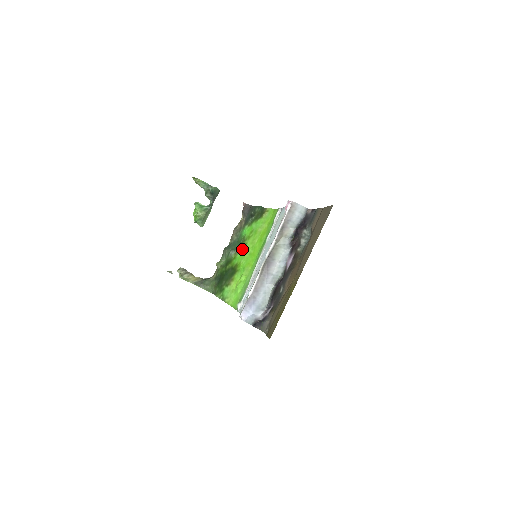
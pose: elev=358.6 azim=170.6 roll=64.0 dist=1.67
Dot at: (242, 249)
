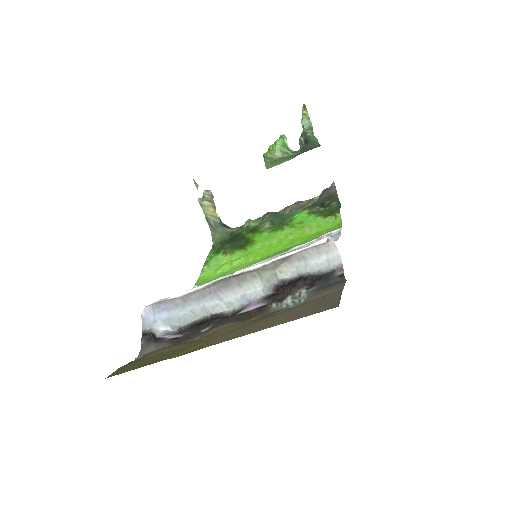
Dot at: (275, 231)
